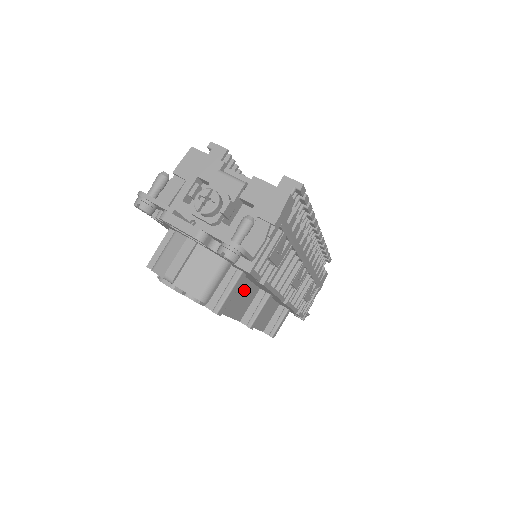
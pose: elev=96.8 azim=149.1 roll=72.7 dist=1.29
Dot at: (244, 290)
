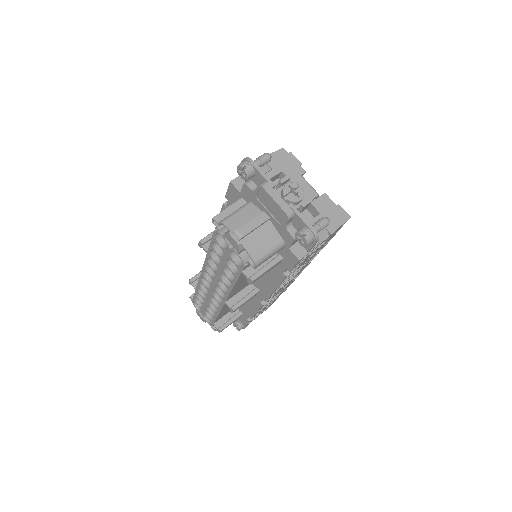
Dot at: occluded
